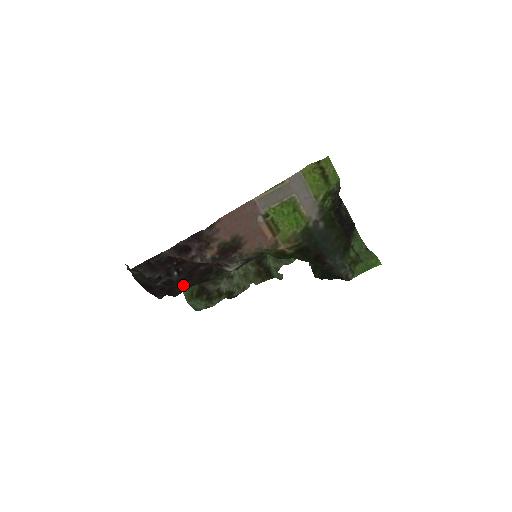
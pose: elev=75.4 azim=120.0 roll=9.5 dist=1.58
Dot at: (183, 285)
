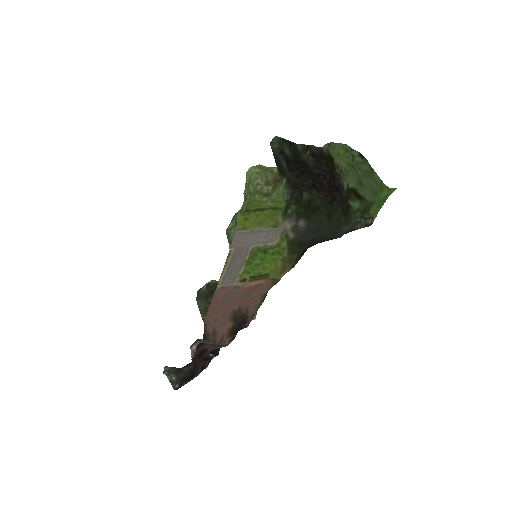
Dot at: occluded
